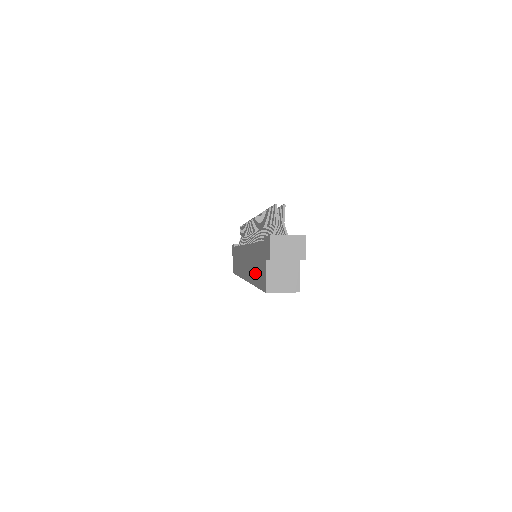
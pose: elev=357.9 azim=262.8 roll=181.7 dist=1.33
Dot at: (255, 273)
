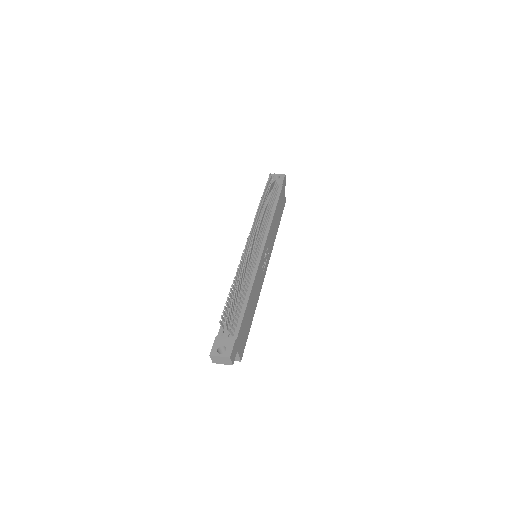
Dot at: occluded
